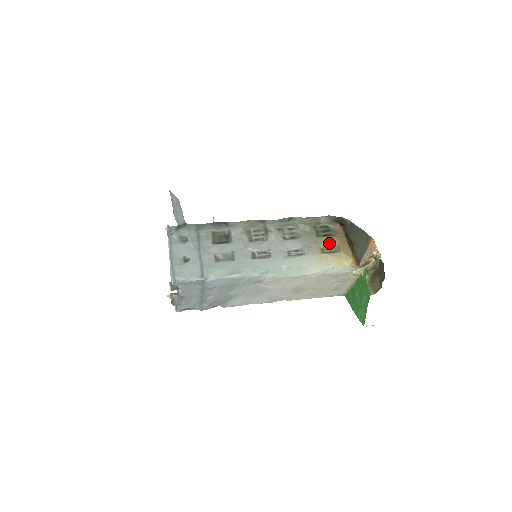
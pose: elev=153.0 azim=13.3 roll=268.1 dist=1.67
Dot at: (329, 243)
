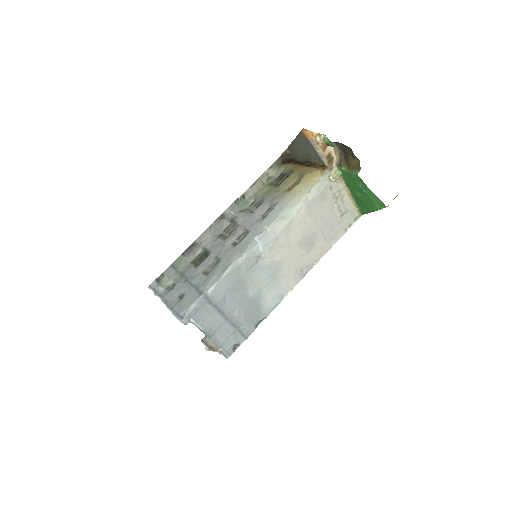
Dot at: (291, 181)
